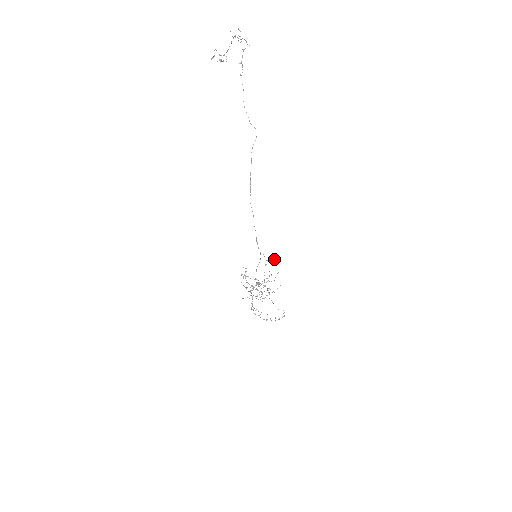
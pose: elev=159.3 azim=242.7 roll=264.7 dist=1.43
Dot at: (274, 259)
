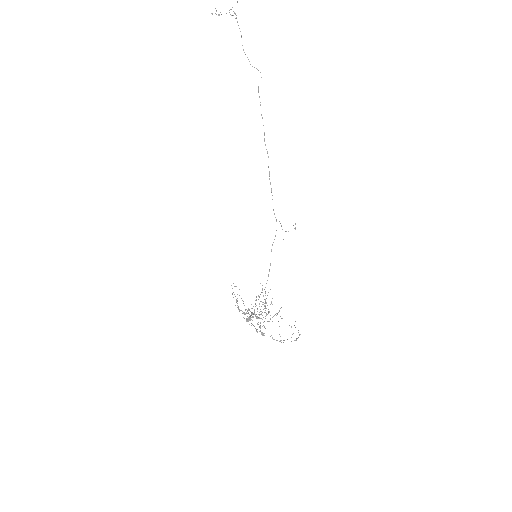
Dot at: (294, 228)
